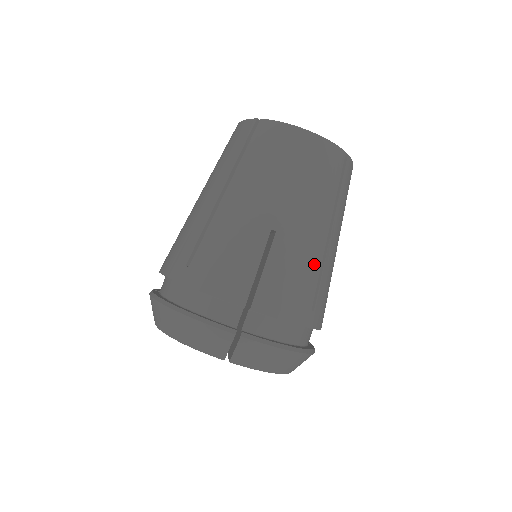
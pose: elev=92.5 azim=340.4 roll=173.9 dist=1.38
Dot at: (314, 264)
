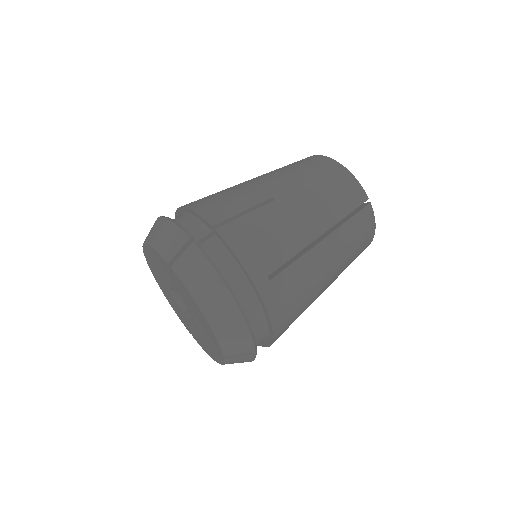
Dot at: (292, 244)
